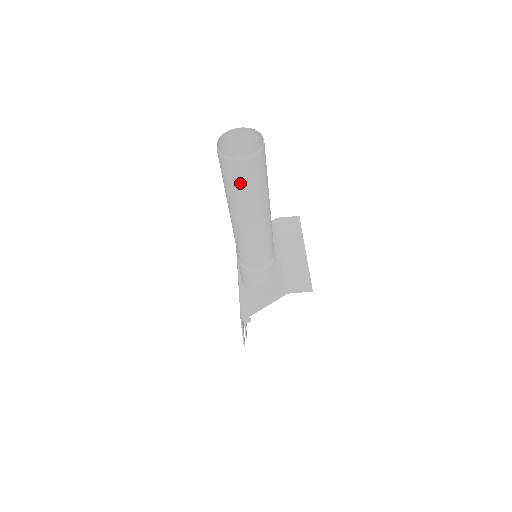
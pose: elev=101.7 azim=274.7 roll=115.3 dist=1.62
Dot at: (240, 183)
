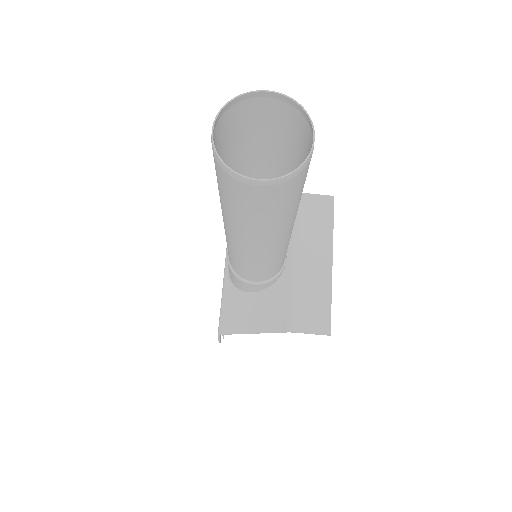
Dot at: (248, 208)
